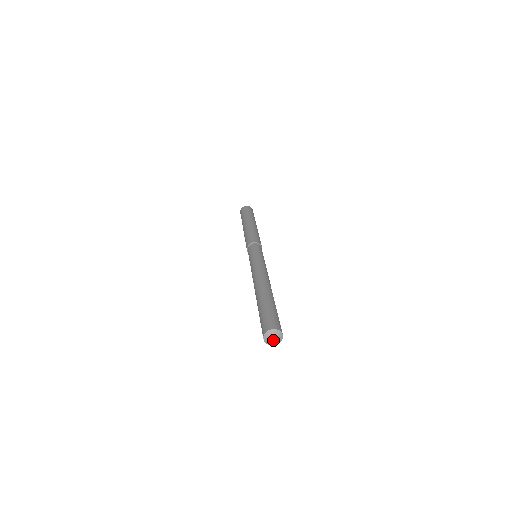
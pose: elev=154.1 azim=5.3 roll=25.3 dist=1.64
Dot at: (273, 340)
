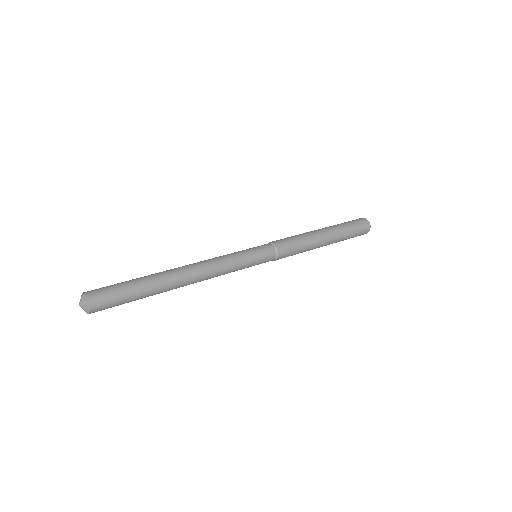
Dot at: (79, 304)
